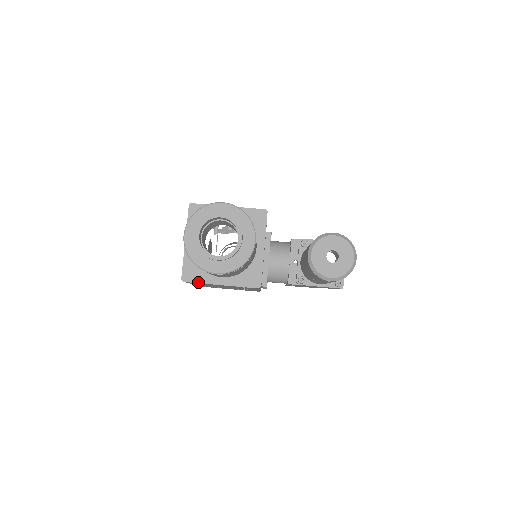
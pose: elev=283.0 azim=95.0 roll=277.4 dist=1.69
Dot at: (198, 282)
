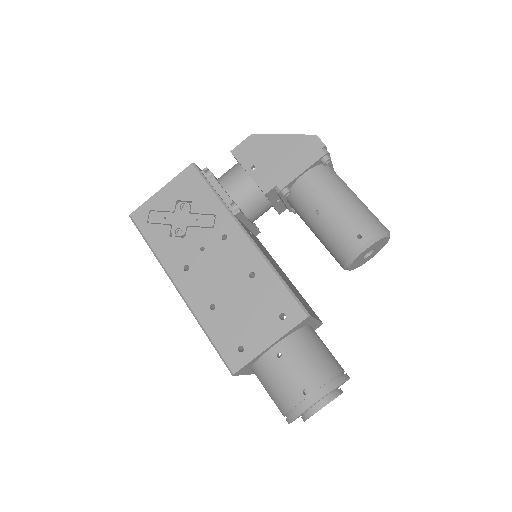
Dot at: occluded
